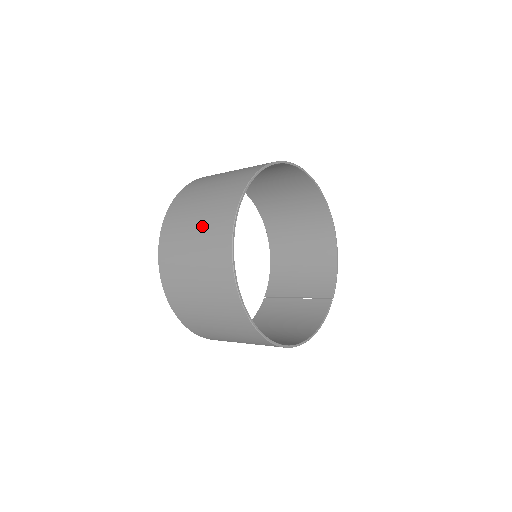
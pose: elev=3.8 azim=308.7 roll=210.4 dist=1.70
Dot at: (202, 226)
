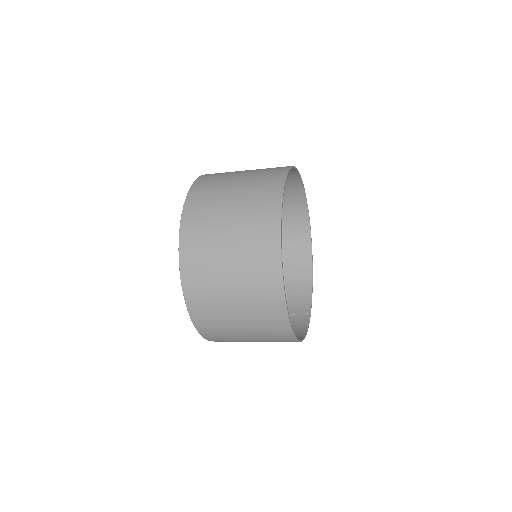
Dot at: (242, 198)
